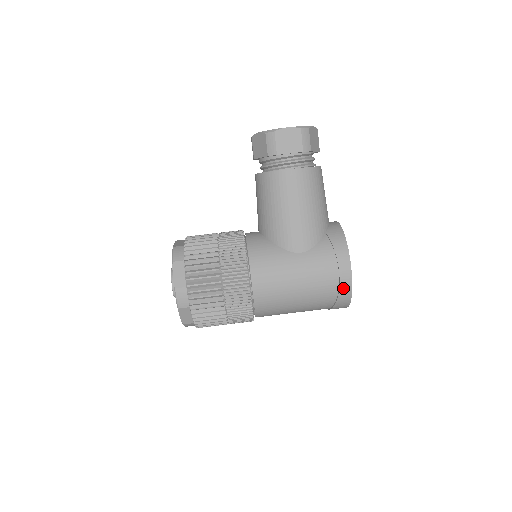
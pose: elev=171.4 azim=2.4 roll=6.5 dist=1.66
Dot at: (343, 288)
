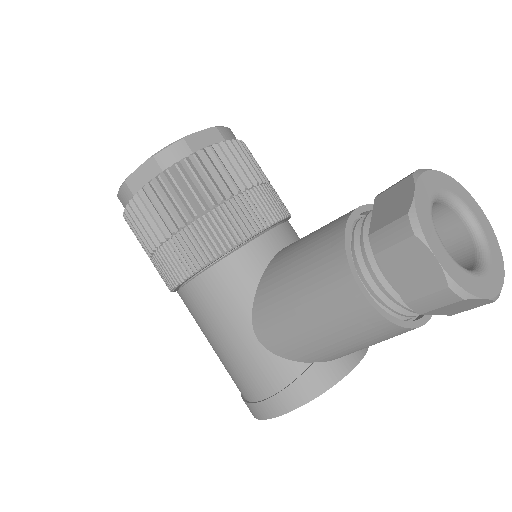
Dot at: (250, 407)
